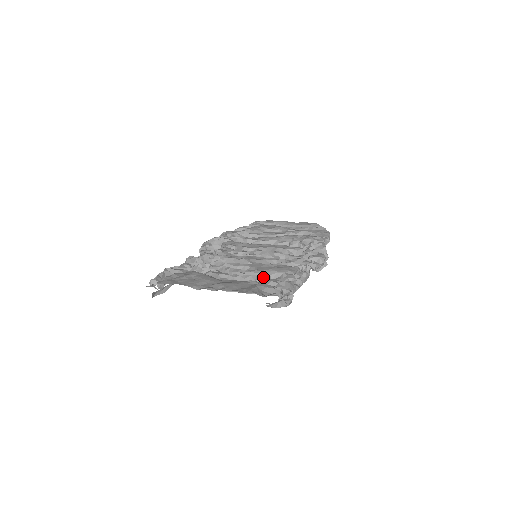
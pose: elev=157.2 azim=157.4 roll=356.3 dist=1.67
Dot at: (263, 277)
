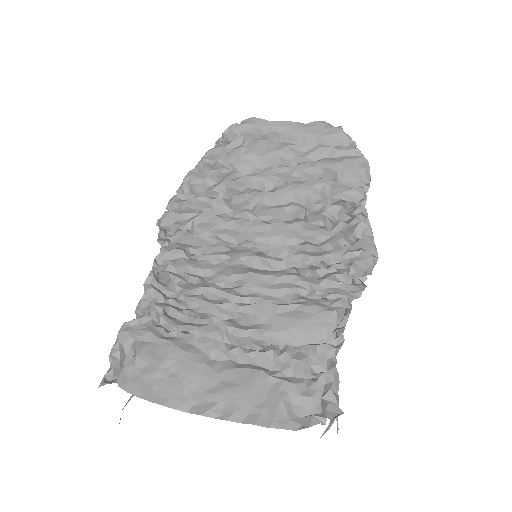
Dot at: (285, 354)
